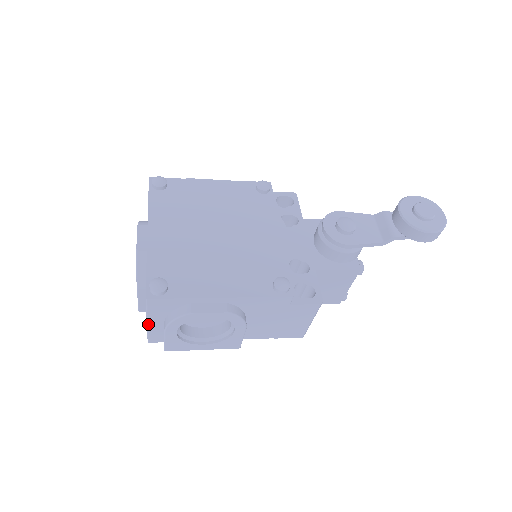
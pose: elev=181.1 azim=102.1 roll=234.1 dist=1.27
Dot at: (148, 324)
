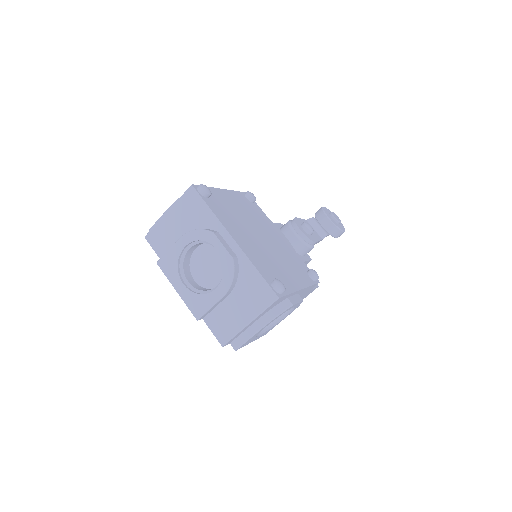
Dot at: (248, 325)
